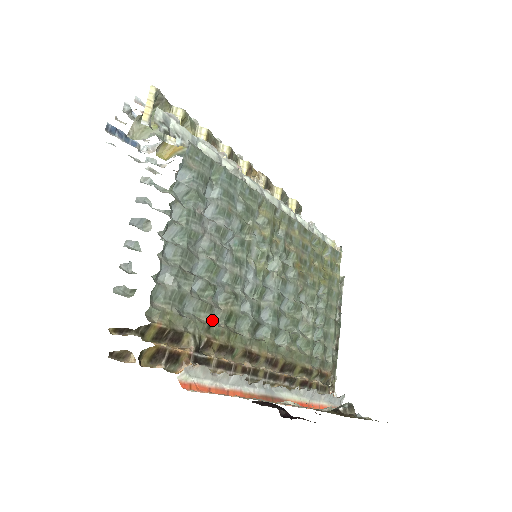
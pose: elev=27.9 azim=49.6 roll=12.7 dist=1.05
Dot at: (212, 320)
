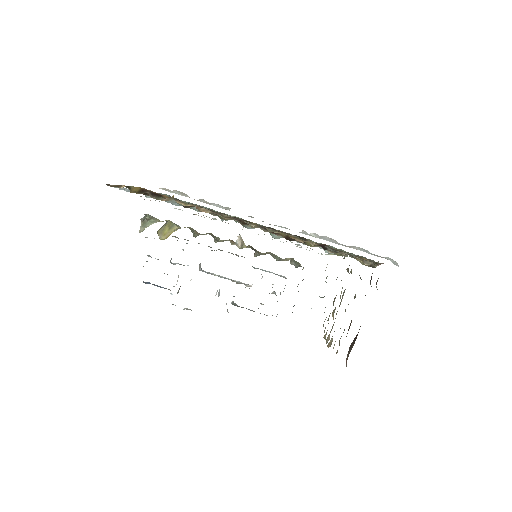
Dot at: (193, 208)
